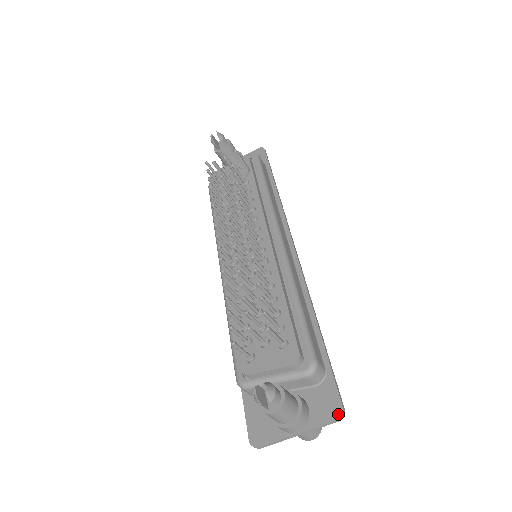
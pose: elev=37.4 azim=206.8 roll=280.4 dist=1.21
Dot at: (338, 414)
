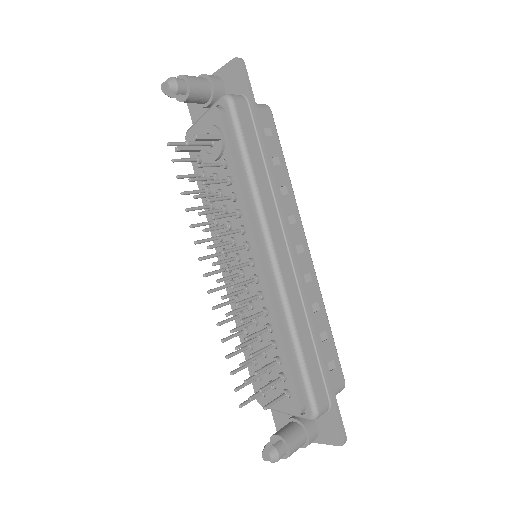
Dot at: (340, 443)
